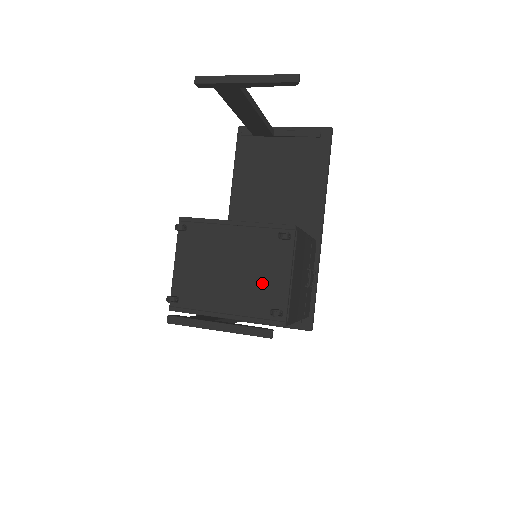
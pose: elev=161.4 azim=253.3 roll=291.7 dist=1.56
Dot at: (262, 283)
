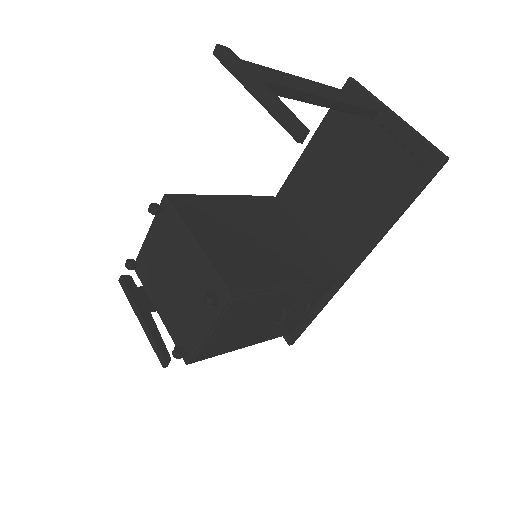
Dot at: (188, 315)
